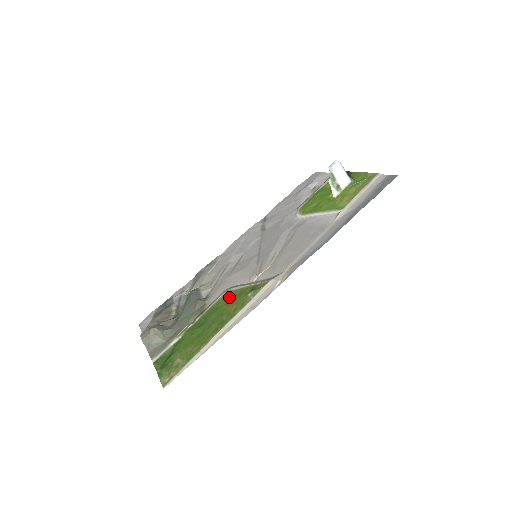
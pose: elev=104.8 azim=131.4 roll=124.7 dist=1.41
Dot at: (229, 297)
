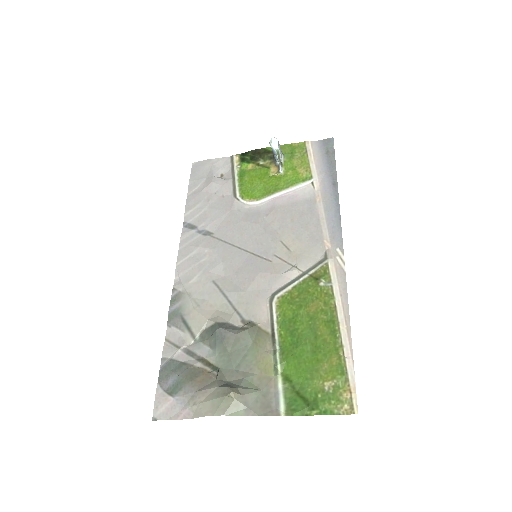
Dot at: (291, 302)
